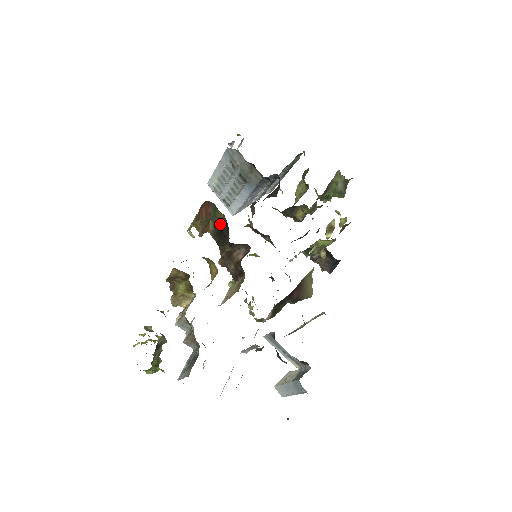
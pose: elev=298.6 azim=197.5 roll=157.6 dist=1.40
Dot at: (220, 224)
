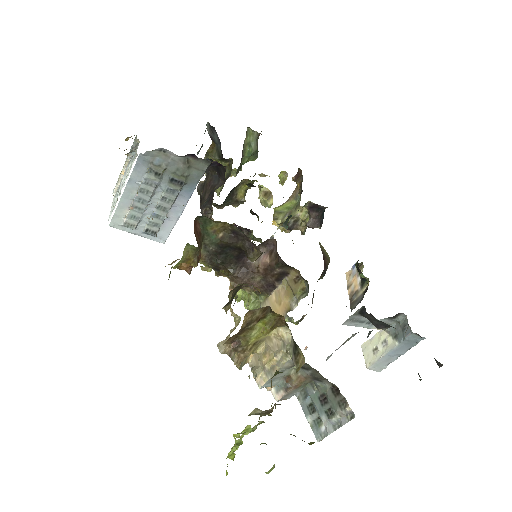
Dot at: (220, 238)
